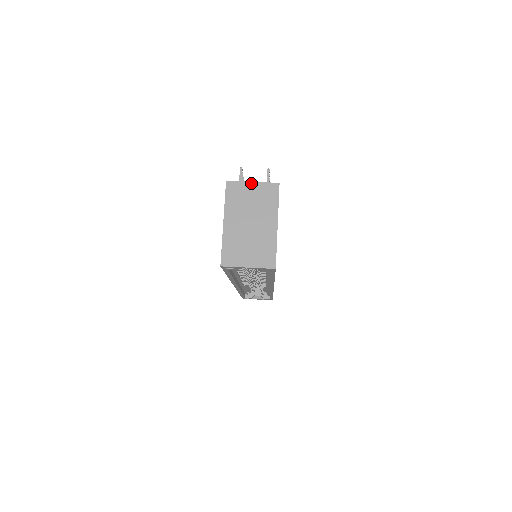
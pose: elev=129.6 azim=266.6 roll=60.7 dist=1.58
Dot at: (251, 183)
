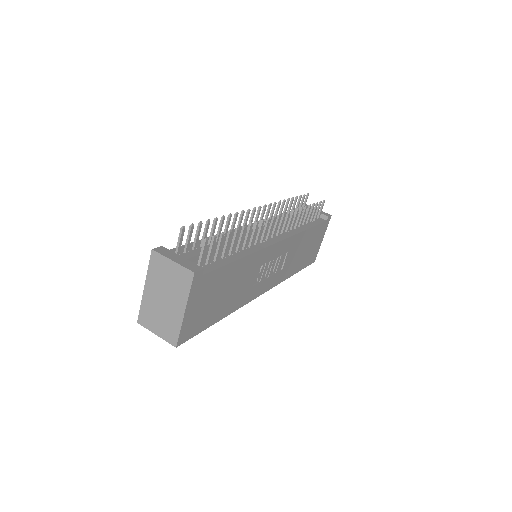
Dot at: (171, 261)
